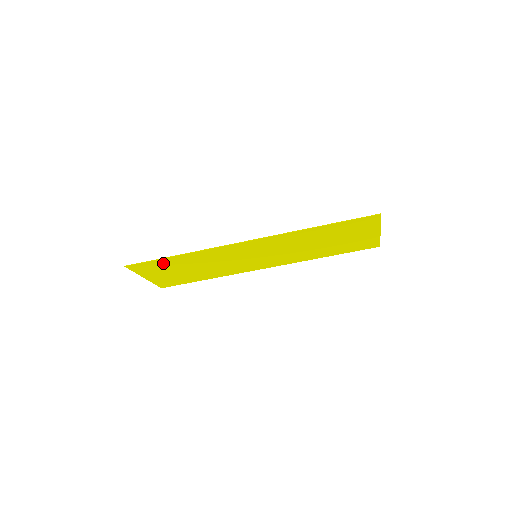
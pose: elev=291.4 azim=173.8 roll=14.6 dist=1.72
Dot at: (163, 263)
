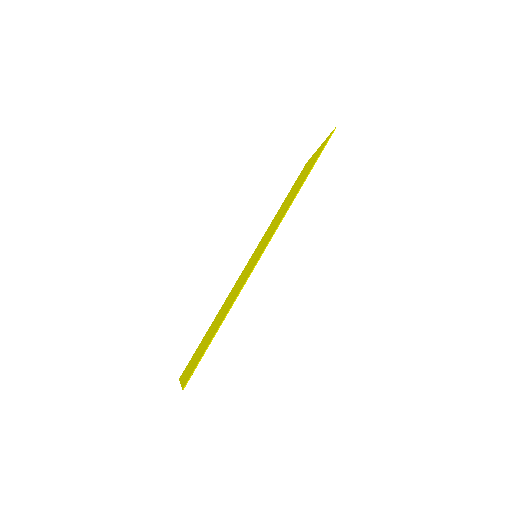
Dot at: occluded
